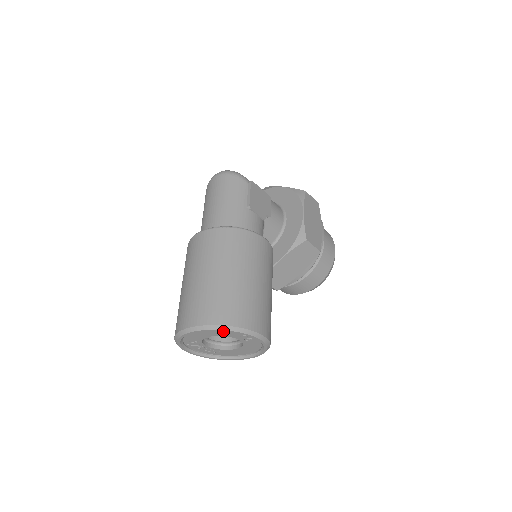
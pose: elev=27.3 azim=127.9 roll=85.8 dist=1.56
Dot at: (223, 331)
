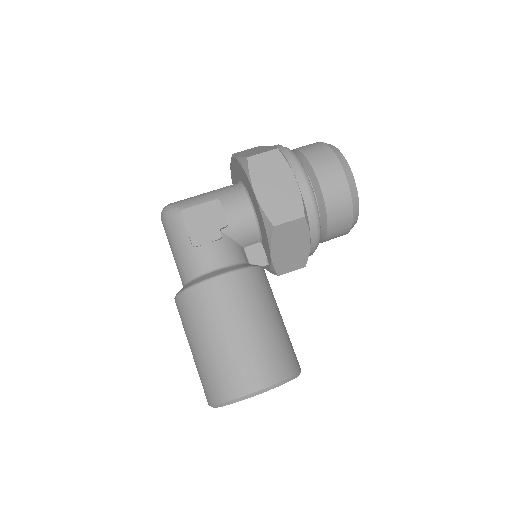
Dot at: occluded
